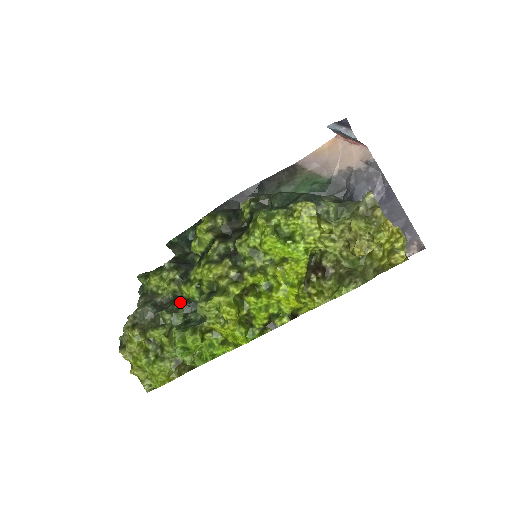
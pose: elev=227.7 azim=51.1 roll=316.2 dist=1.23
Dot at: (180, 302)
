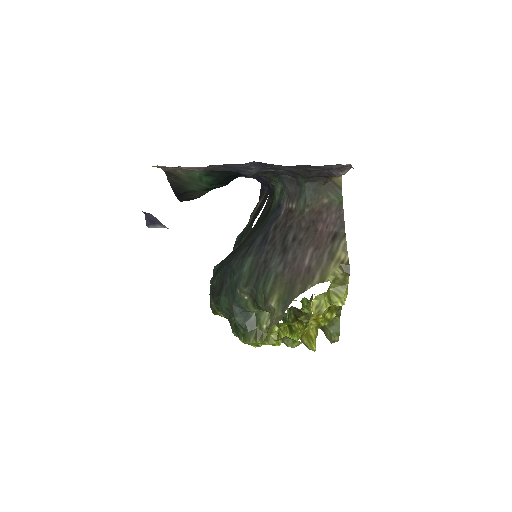
Dot at: occluded
